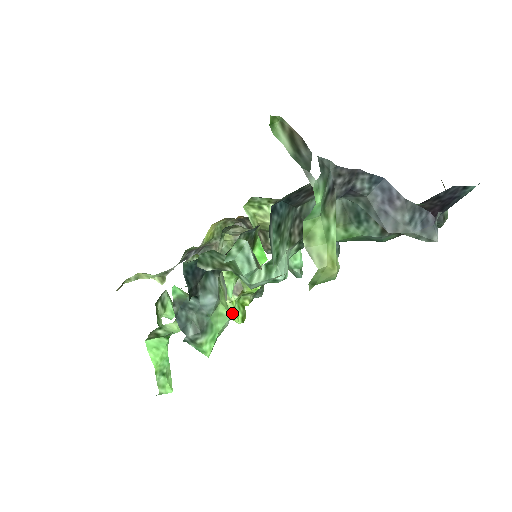
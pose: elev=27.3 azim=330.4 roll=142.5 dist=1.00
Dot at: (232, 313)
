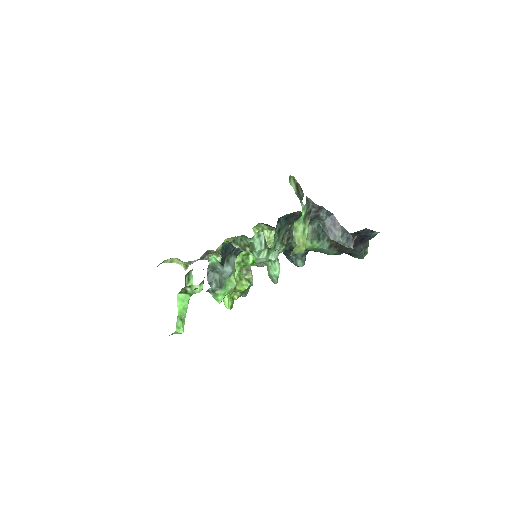
Dot at: (225, 301)
